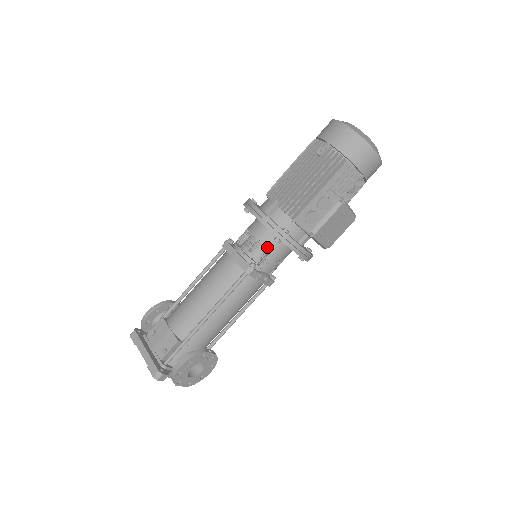
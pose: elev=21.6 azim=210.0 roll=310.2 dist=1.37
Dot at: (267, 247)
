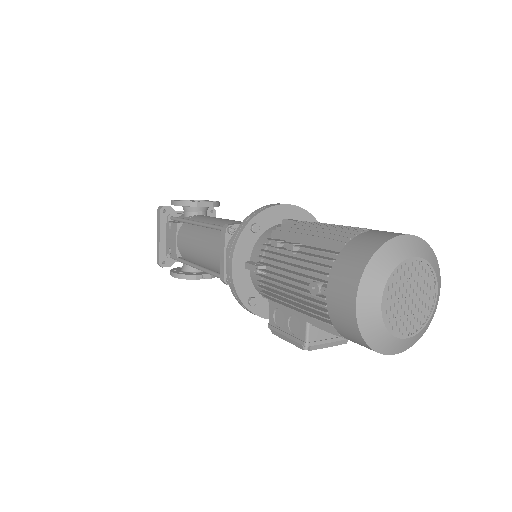
Dot at: occluded
